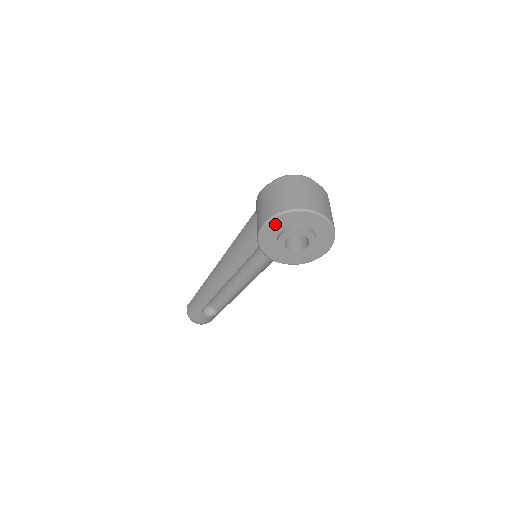
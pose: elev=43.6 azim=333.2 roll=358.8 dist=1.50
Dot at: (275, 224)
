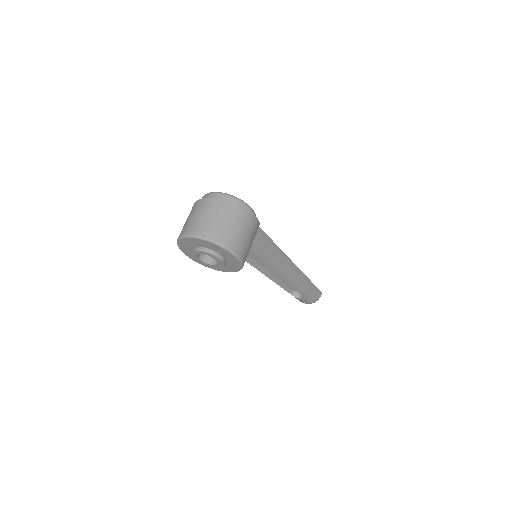
Dot at: (185, 249)
